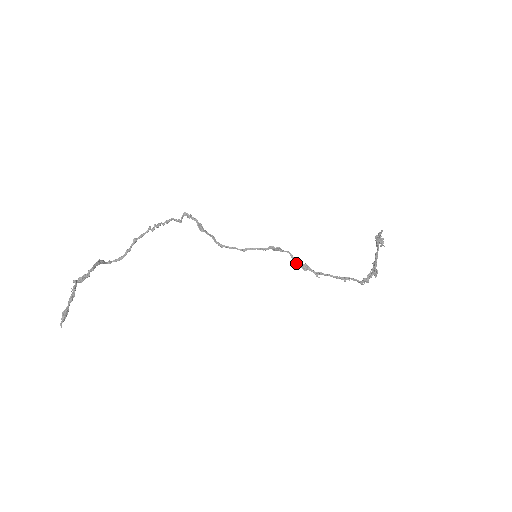
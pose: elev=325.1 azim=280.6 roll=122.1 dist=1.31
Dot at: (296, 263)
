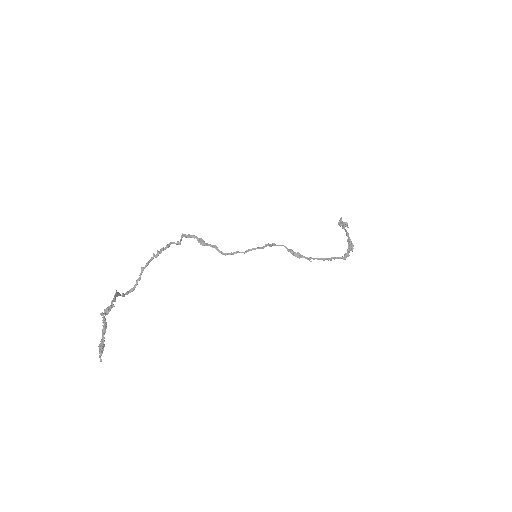
Dot at: (291, 253)
